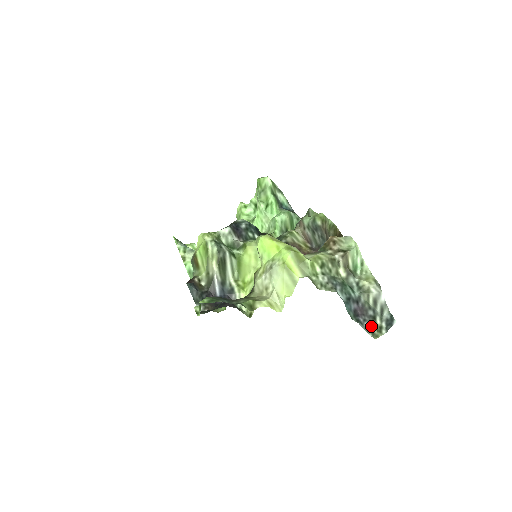
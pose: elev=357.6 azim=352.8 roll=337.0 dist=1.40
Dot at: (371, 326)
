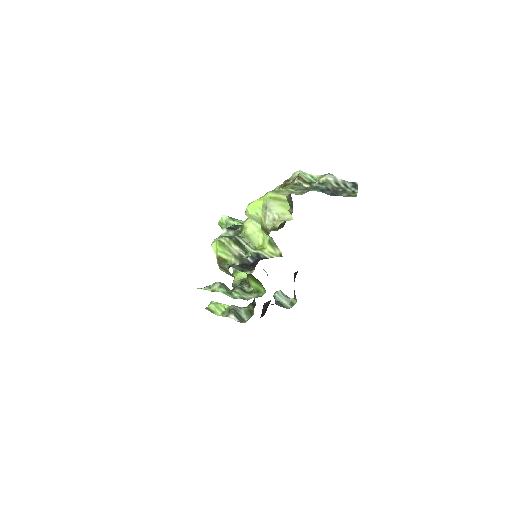
Dot at: (347, 194)
